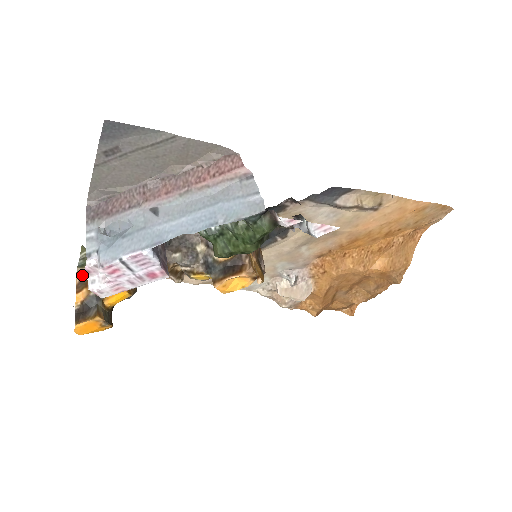
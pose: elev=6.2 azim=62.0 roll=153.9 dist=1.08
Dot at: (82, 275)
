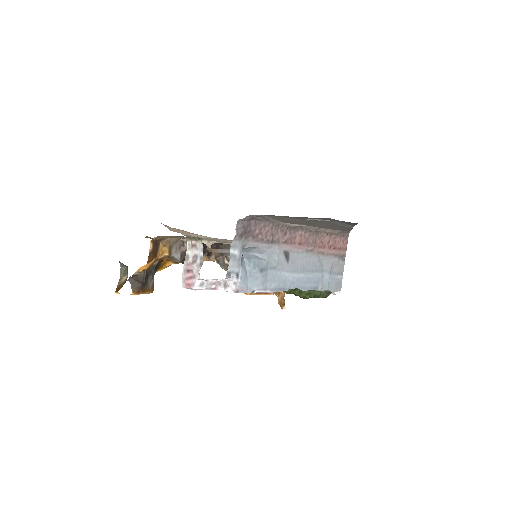
Dot at: (155, 242)
